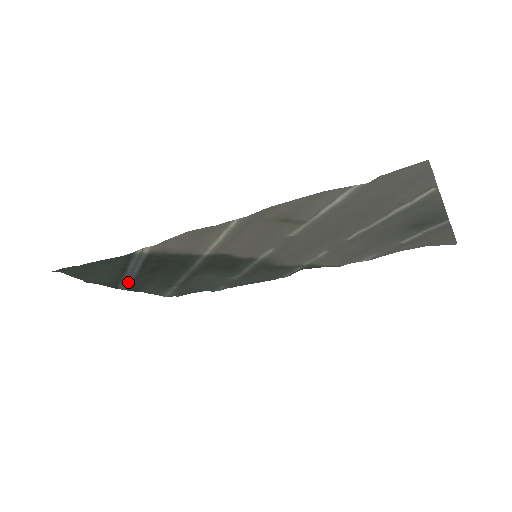
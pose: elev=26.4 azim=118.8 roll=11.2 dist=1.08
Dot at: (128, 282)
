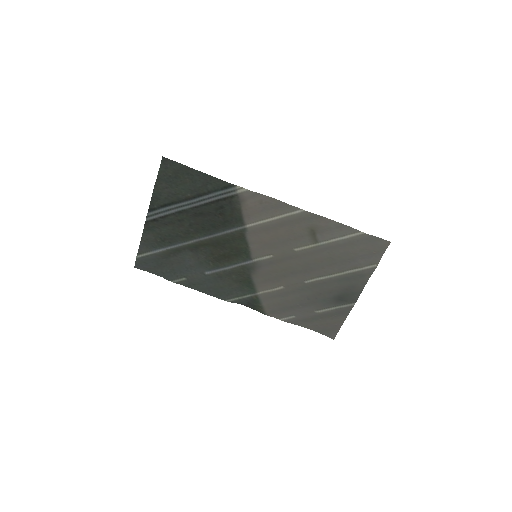
Dot at: (167, 212)
